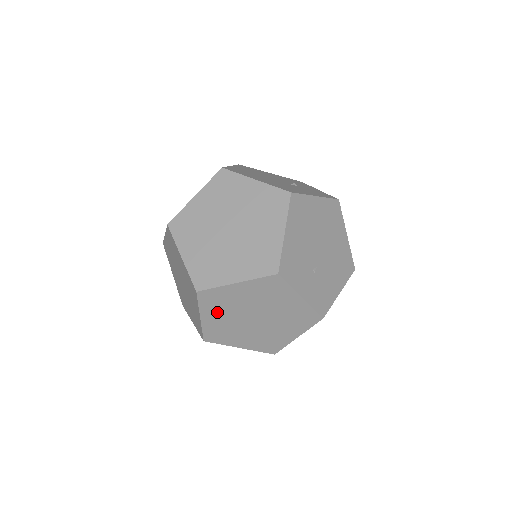
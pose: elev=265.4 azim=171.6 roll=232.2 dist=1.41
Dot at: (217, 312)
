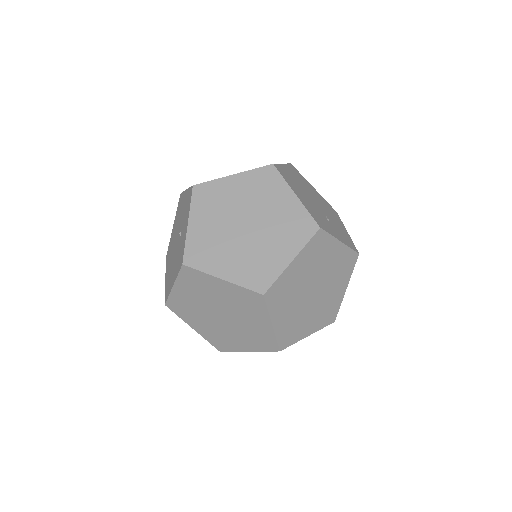
Dot at: (284, 307)
